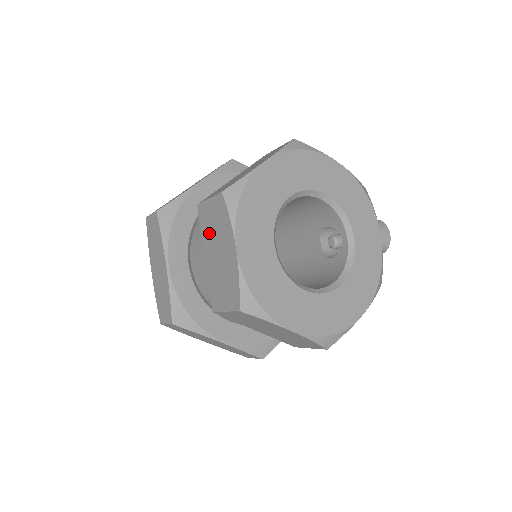
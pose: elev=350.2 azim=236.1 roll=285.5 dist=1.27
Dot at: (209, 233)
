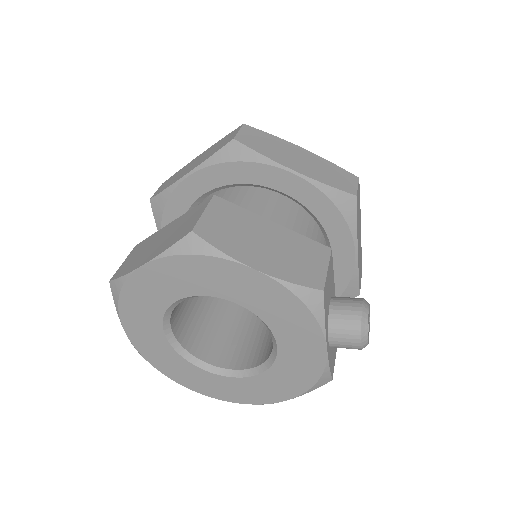
Dot at: occluded
